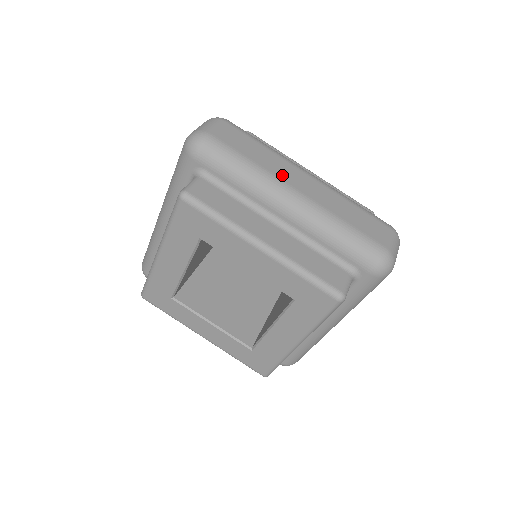
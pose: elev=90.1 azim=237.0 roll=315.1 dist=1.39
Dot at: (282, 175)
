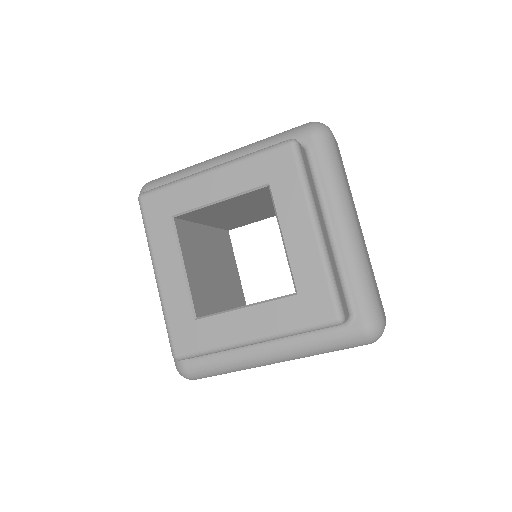
Dot at: occluded
